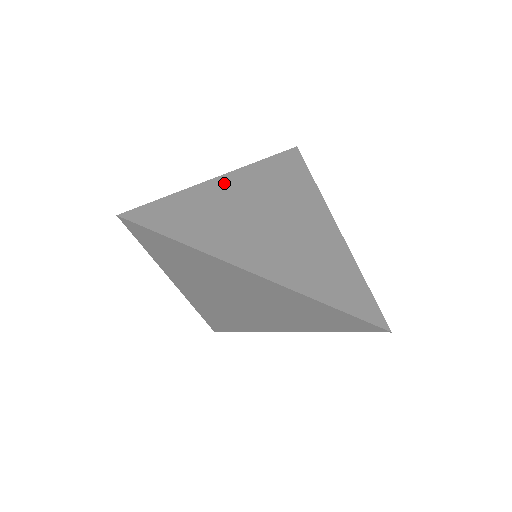
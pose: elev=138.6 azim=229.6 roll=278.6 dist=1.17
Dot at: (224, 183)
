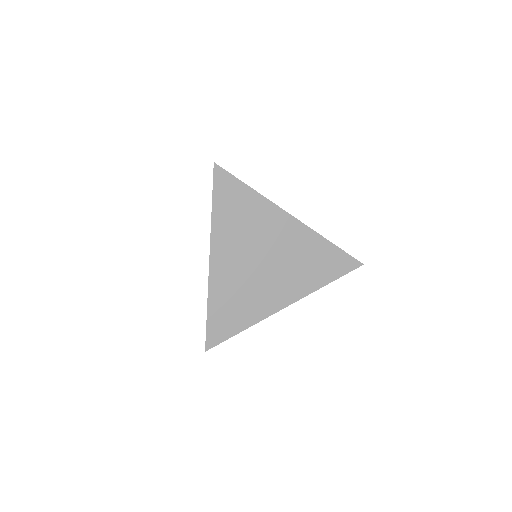
Dot at: occluded
